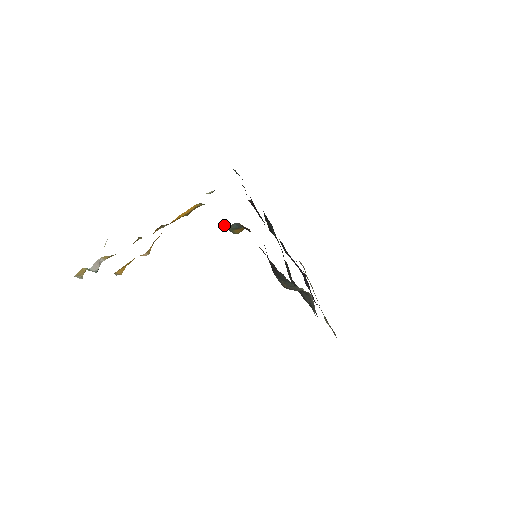
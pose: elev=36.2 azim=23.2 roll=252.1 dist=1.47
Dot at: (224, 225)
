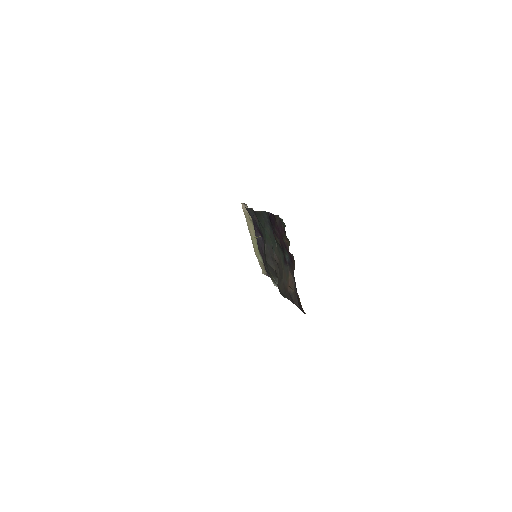
Dot at: occluded
